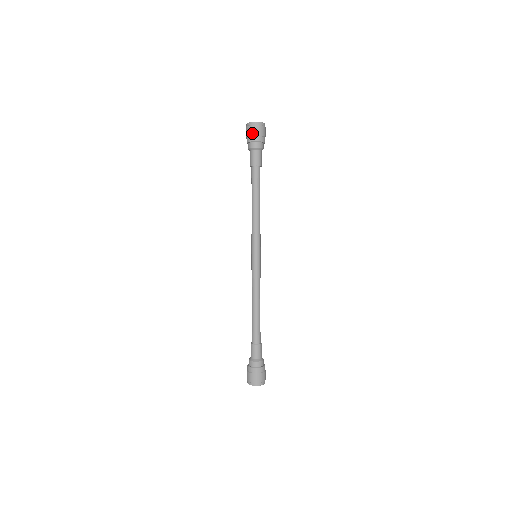
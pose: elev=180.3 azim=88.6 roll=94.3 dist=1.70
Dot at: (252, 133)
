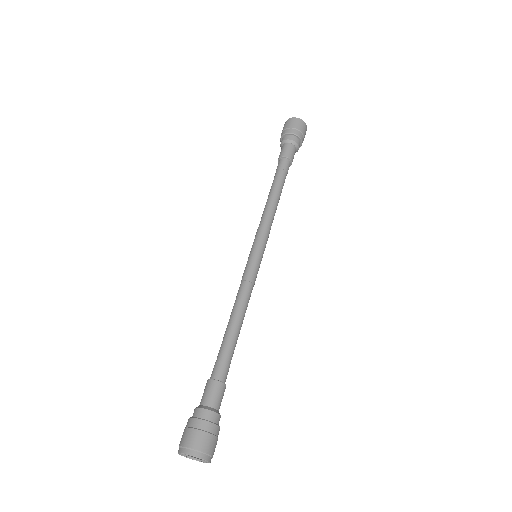
Dot at: (285, 127)
